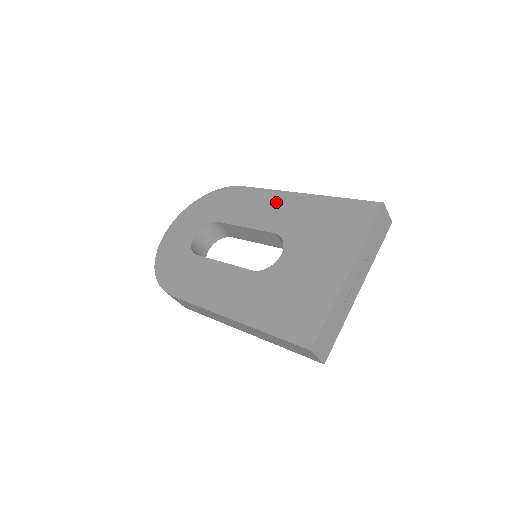
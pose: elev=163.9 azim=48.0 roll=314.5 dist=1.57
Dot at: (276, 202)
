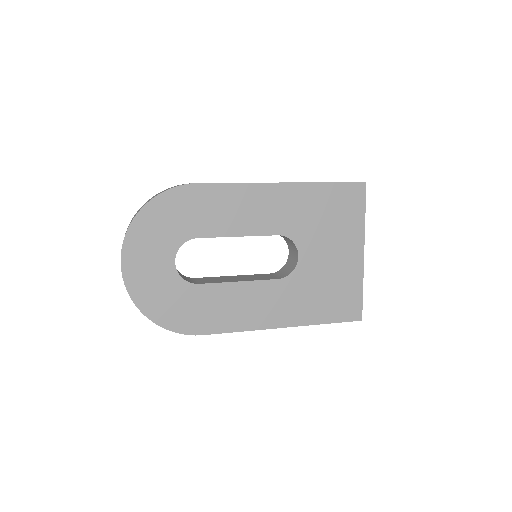
Dot at: (260, 199)
